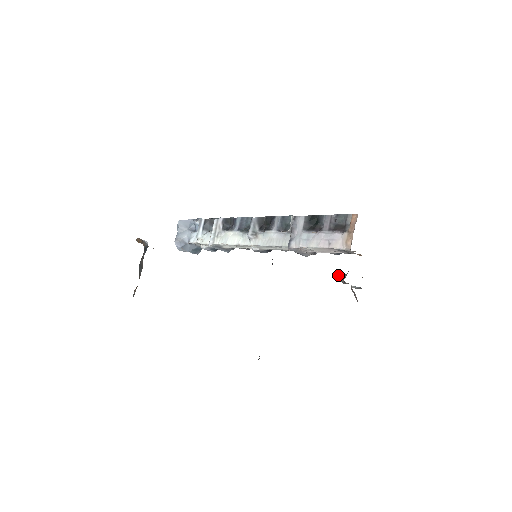
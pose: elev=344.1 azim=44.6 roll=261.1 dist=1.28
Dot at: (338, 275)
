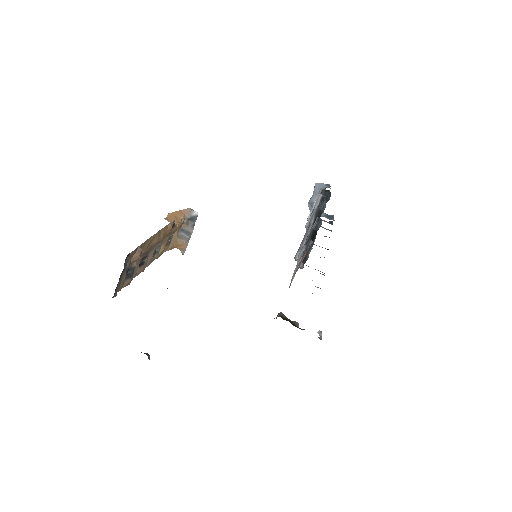
Dot at: (280, 313)
